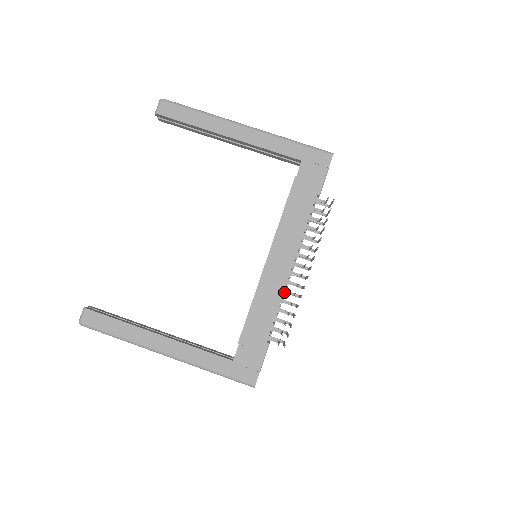
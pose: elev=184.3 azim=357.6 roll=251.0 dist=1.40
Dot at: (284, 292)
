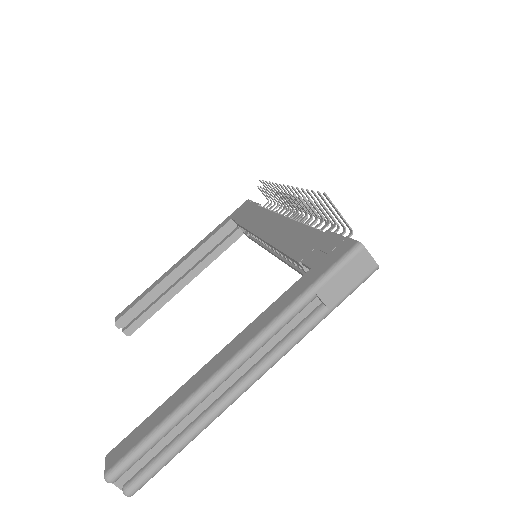
Dot at: occluded
